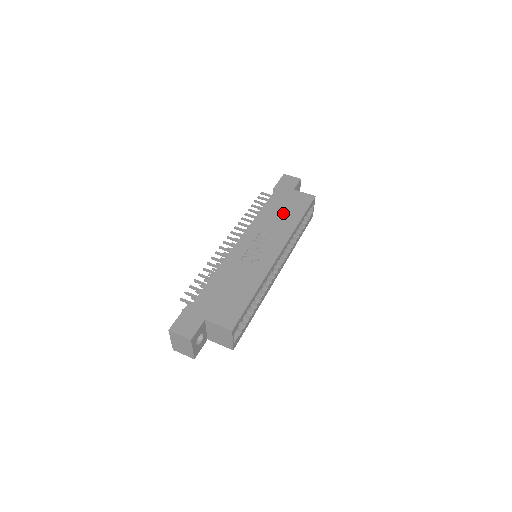
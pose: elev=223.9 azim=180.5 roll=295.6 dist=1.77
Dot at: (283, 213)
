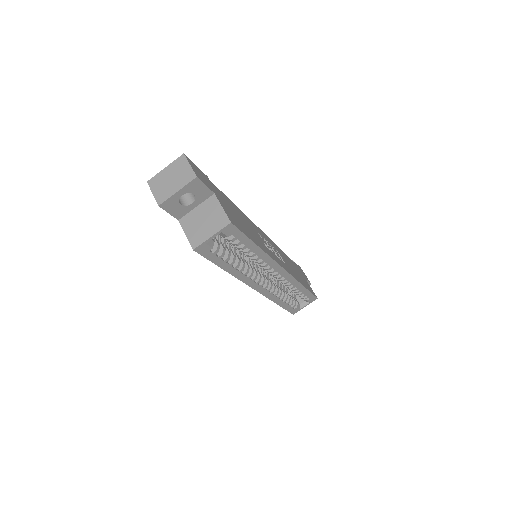
Dot at: occluded
